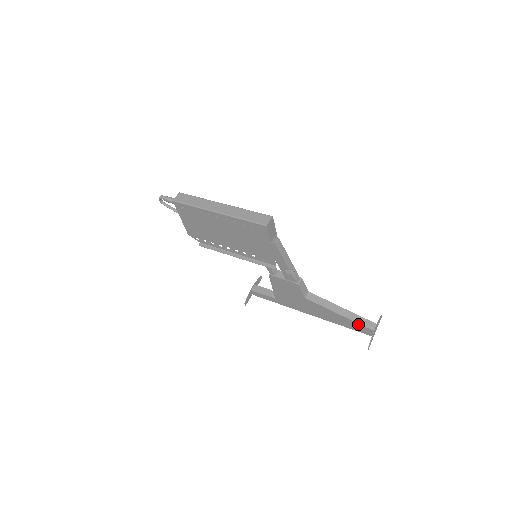
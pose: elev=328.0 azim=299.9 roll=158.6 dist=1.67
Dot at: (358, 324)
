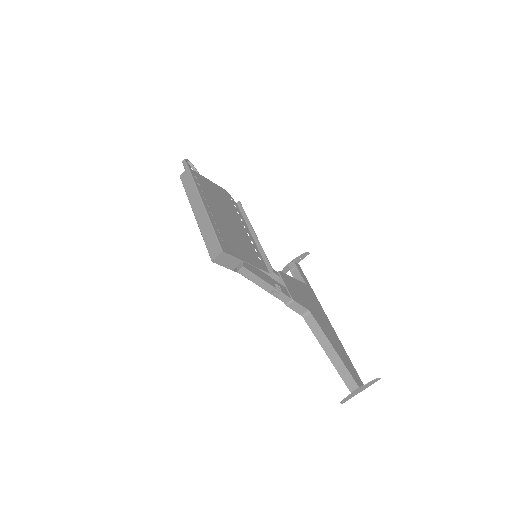
Dot at: (340, 374)
